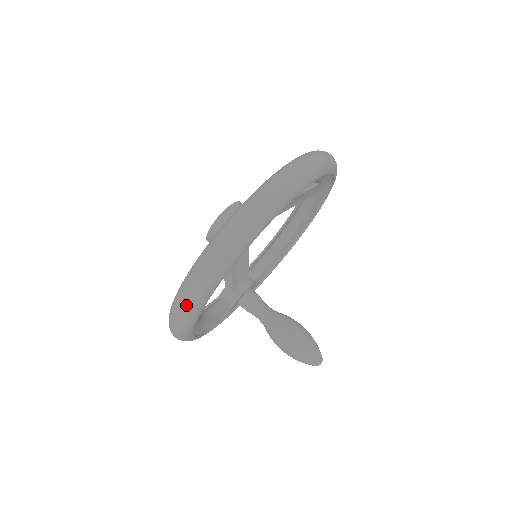
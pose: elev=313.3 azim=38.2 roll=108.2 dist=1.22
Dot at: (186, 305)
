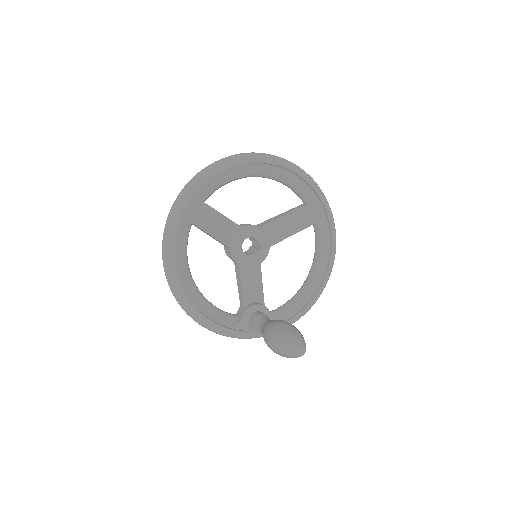
Dot at: (168, 218)
